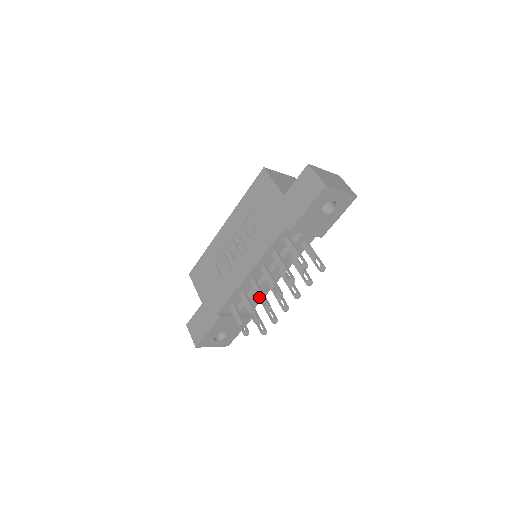
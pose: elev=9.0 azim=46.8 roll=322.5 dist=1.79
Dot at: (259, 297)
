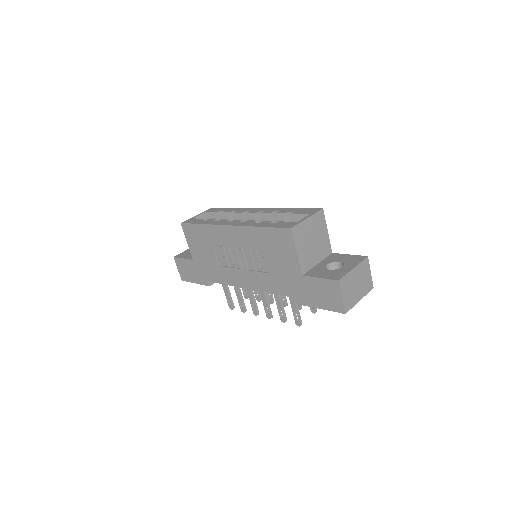
Dot at: (250, 301)
